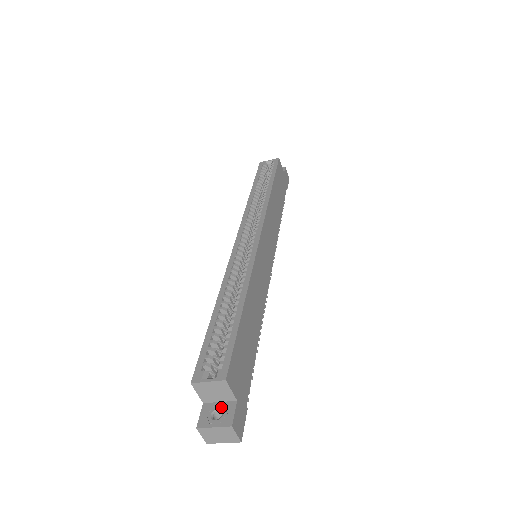
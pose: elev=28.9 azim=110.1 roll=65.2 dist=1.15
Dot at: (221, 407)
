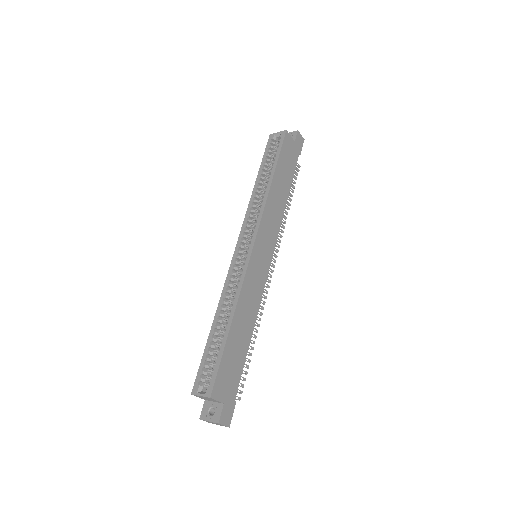
Dot at: (214, 406)
